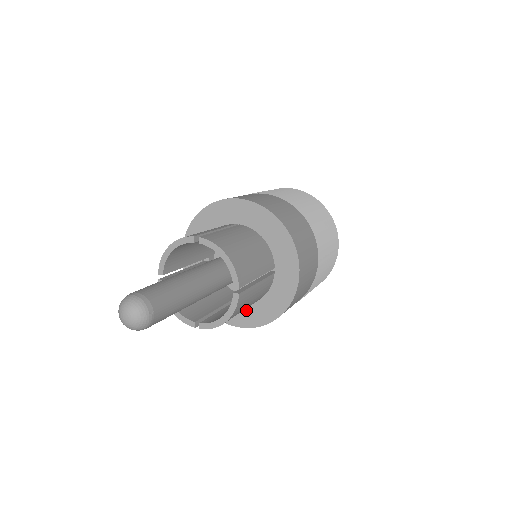
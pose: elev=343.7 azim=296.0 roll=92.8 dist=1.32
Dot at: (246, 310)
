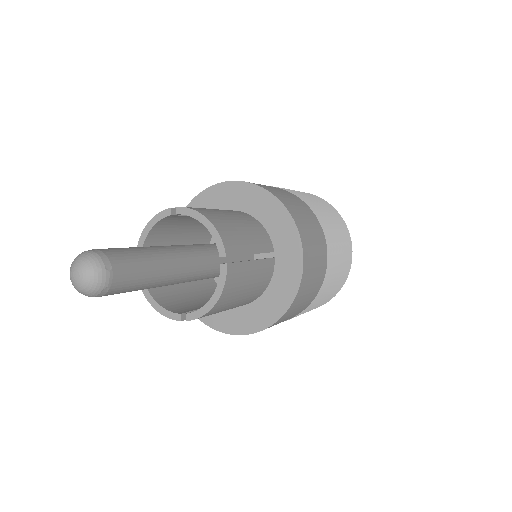
Dot at: (248, 311)
